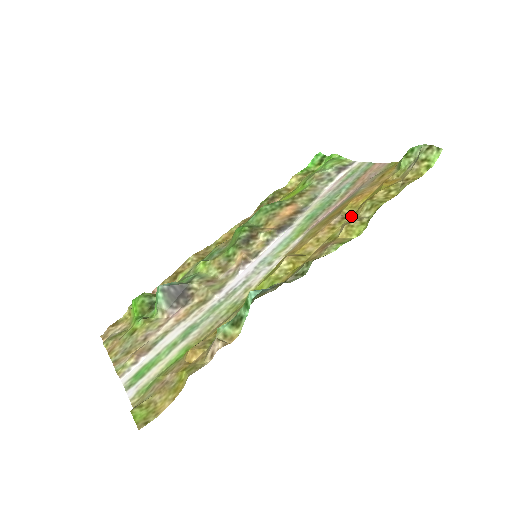
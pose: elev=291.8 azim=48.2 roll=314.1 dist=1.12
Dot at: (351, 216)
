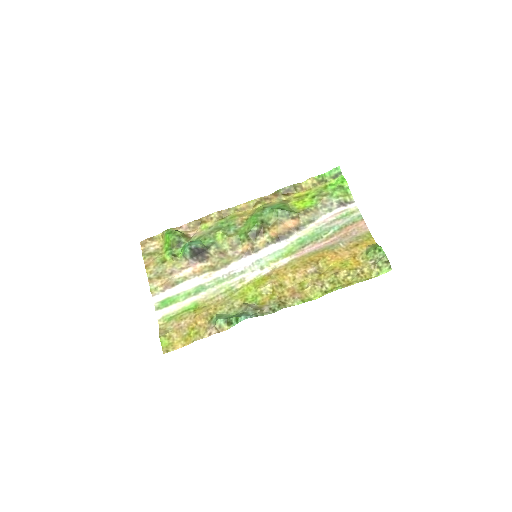
Dot at: (320, 274)
